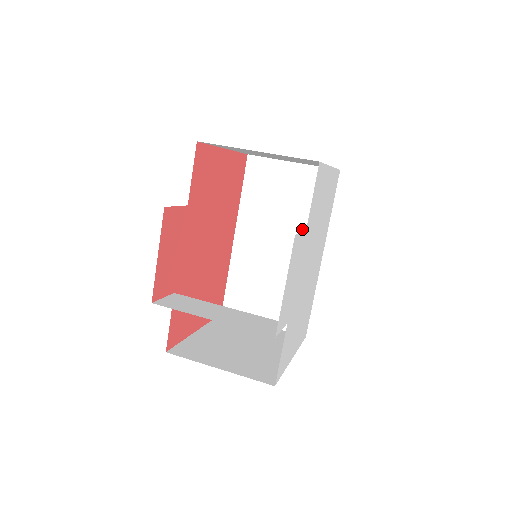
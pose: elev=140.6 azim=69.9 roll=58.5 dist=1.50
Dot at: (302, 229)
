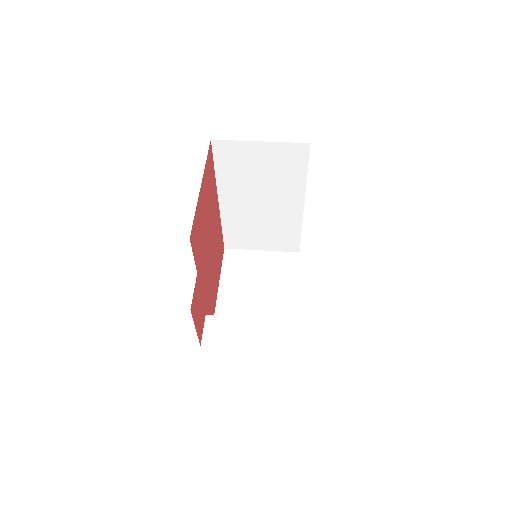
Dot at: (282, 190)
